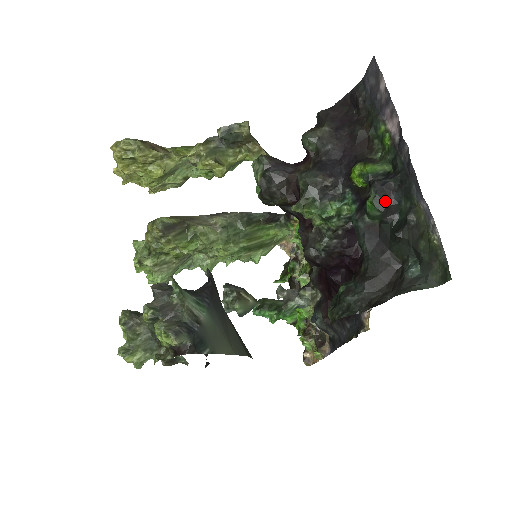
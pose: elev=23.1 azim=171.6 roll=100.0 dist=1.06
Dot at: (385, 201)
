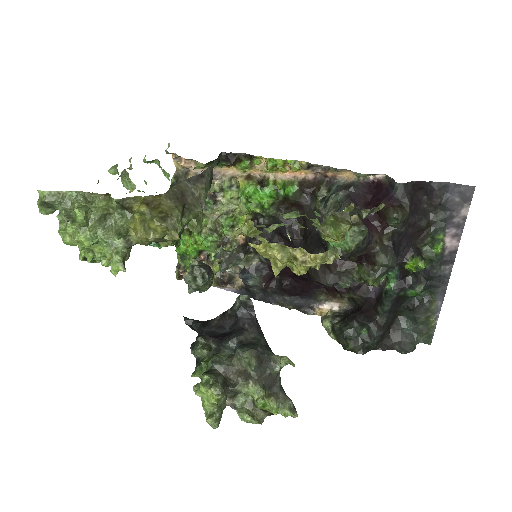
Dot at: (421, 292)
